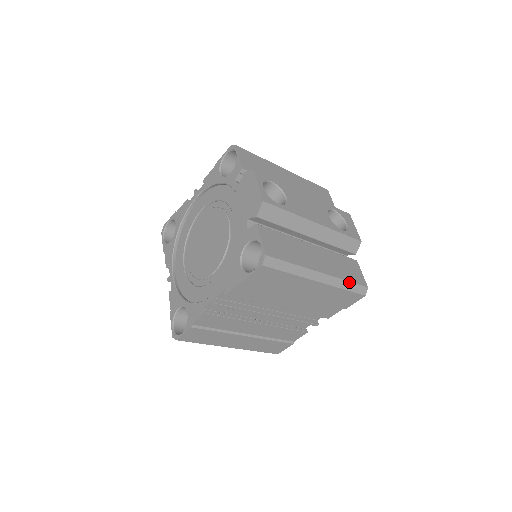
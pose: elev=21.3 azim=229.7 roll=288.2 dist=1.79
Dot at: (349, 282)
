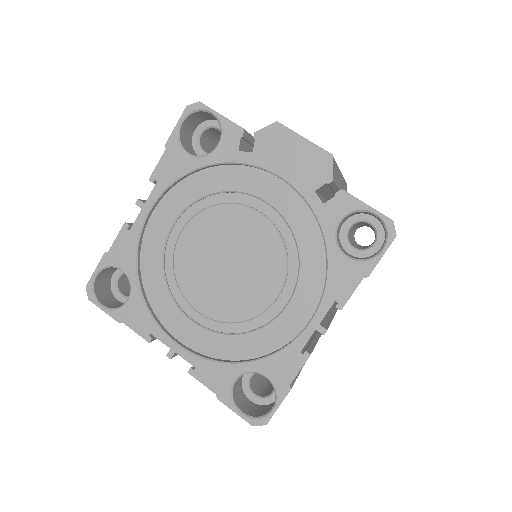
Dot at: occluded
